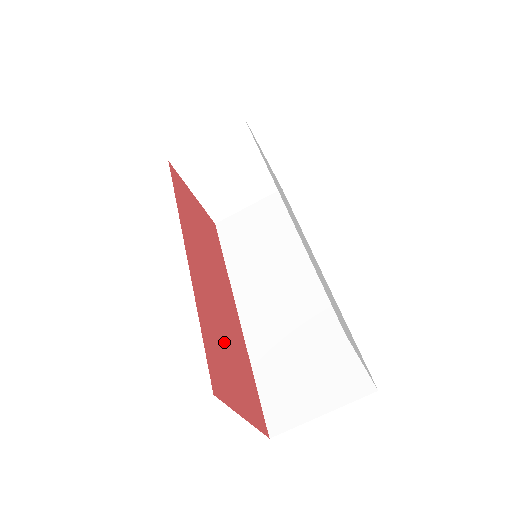
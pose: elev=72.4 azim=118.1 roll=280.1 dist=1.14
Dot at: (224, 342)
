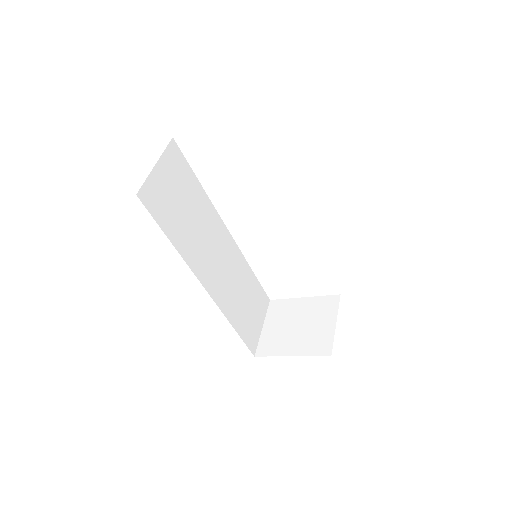
Dot at: occluded
